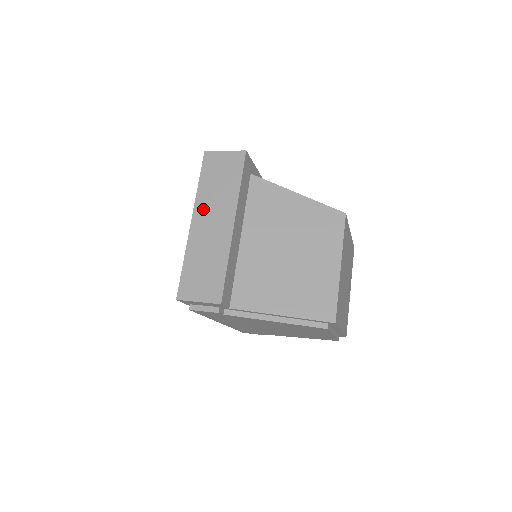
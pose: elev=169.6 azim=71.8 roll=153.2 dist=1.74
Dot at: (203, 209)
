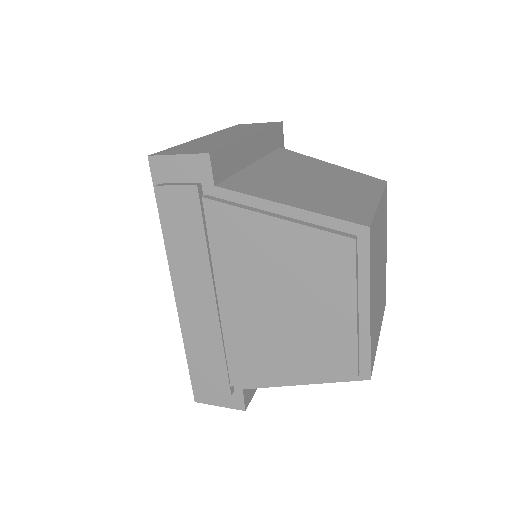
Dot at: (220, 134)
